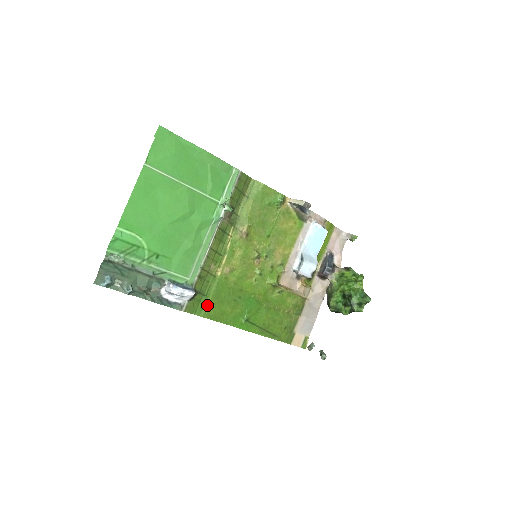
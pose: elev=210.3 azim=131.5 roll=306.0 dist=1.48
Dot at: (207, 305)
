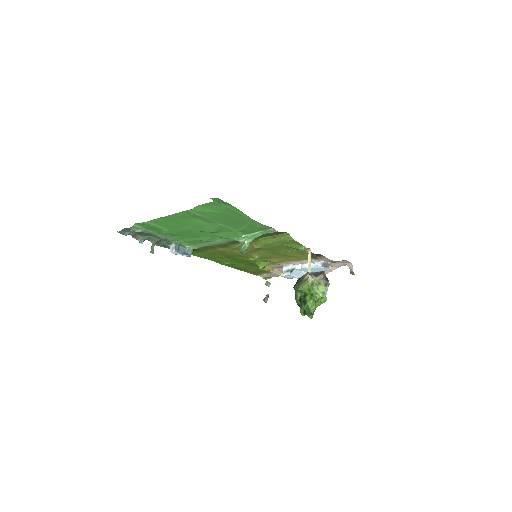
Dot at: (201, 253)
